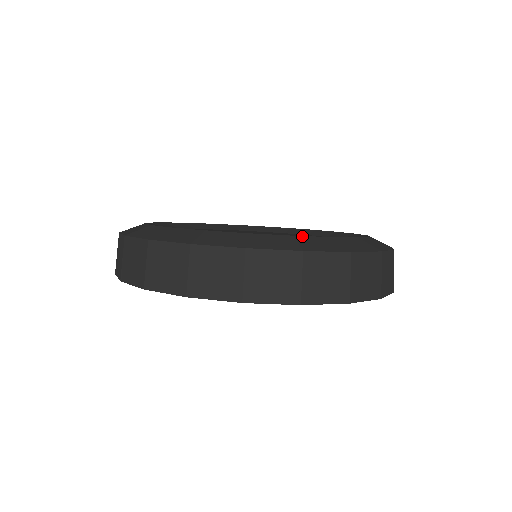
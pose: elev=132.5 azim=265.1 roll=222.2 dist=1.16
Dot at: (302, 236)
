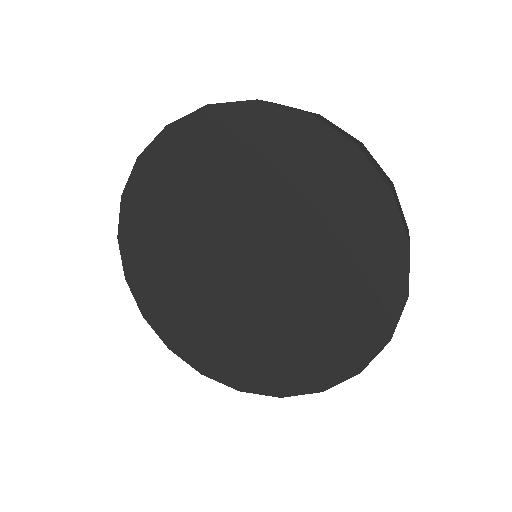
Dot at: occluded
